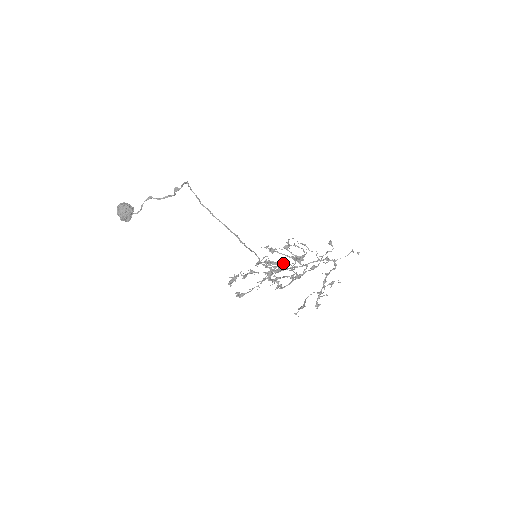
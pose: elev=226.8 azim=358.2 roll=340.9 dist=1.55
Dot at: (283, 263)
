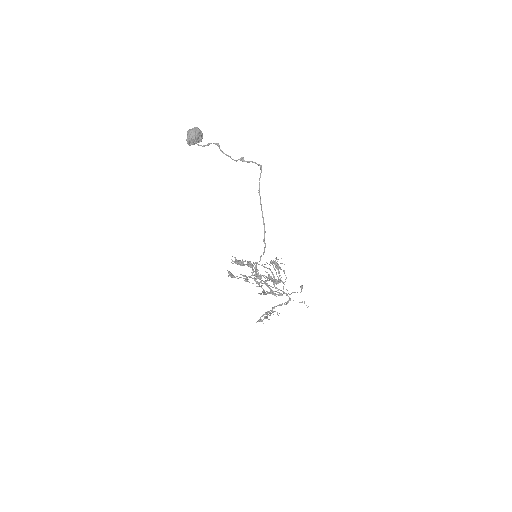
Dot at: occluded
